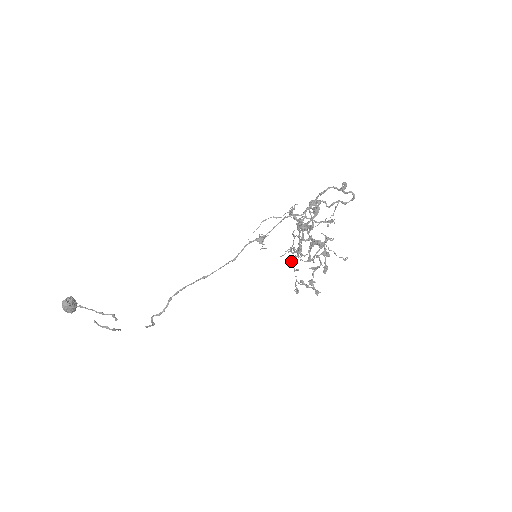
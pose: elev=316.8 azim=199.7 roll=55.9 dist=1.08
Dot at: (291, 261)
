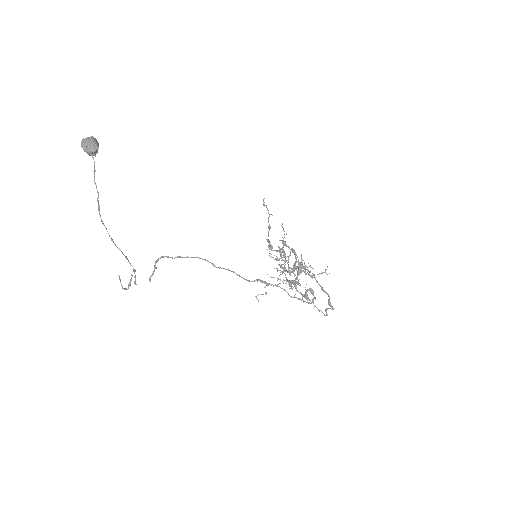
Dot at: (271, 257)
